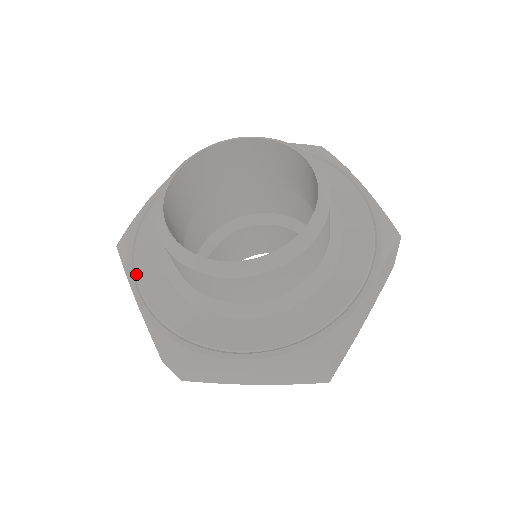
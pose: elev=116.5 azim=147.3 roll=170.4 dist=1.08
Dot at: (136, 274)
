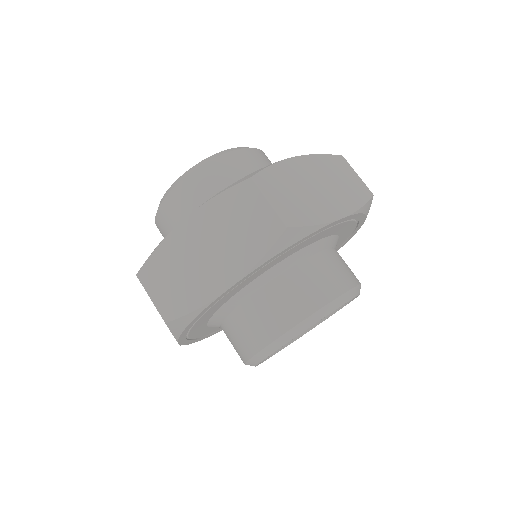
Dot at: occluded
